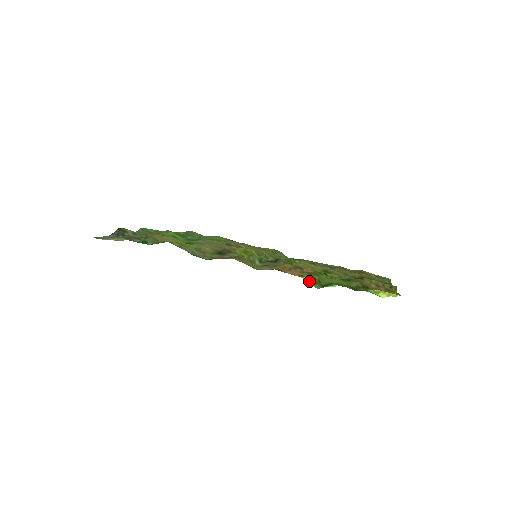
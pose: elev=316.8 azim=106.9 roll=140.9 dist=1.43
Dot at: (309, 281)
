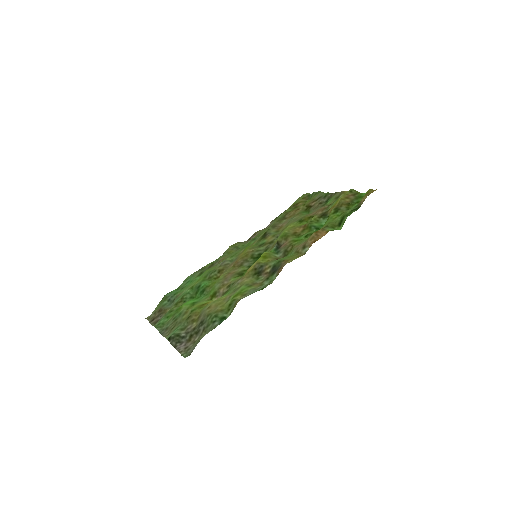
Dot at: (333, 230)
